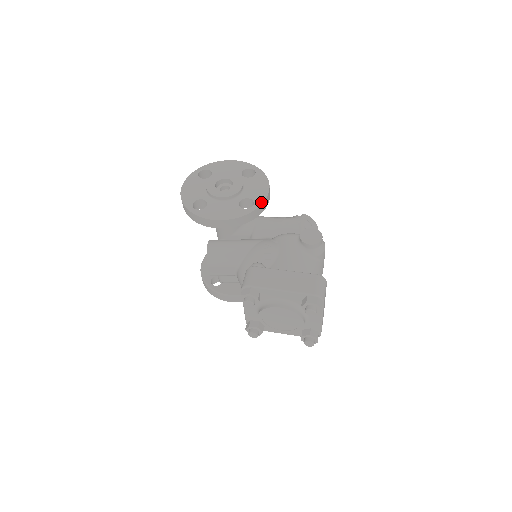
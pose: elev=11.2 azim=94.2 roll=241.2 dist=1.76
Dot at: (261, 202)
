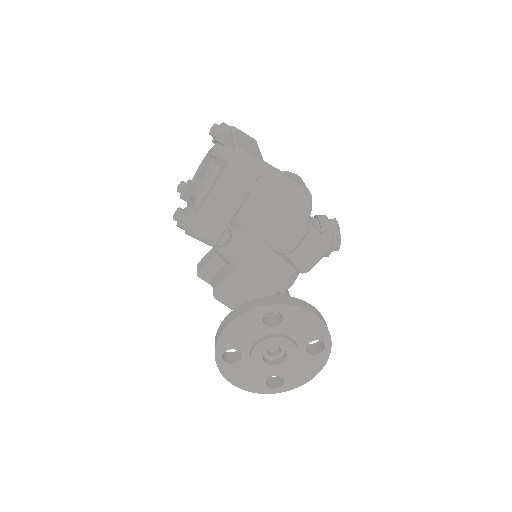
Dot at: occluded
